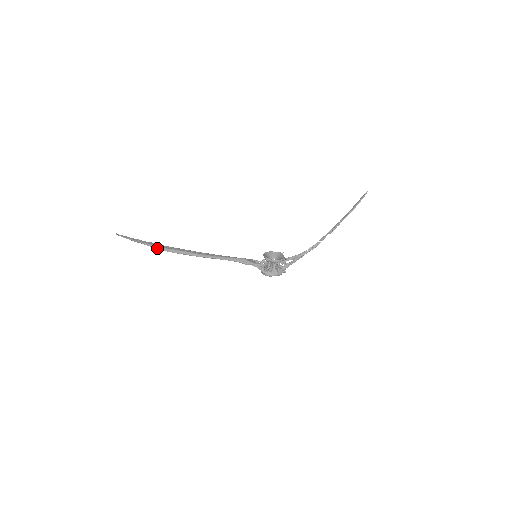
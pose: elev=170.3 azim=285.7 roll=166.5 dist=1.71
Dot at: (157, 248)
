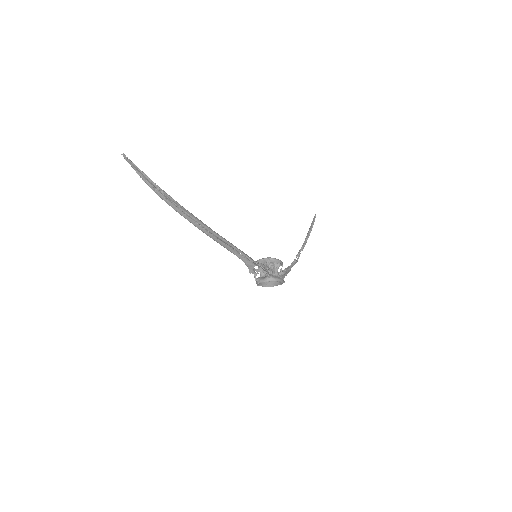
Dot at: (169, 198)
